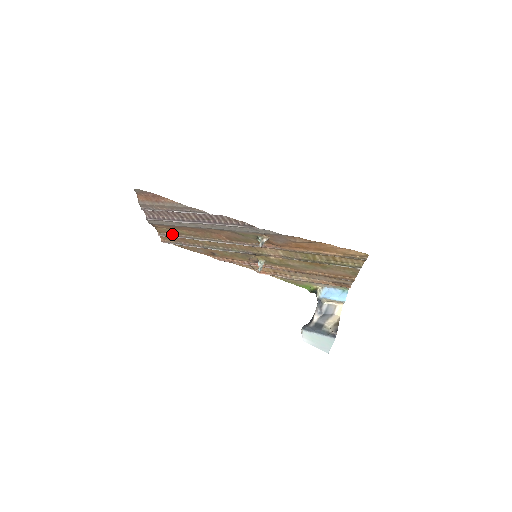
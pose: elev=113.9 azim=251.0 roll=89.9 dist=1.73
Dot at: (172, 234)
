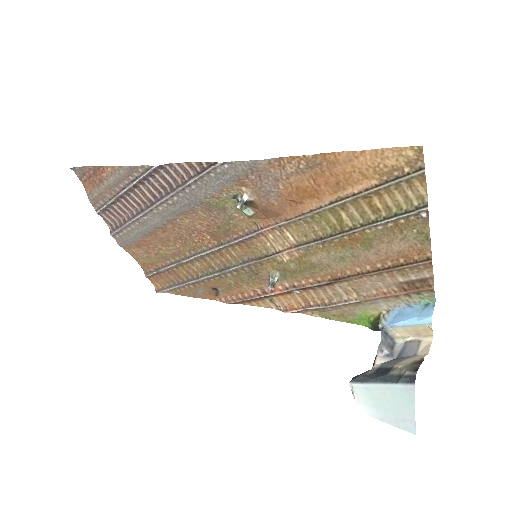
Dot at: (158, 266)
